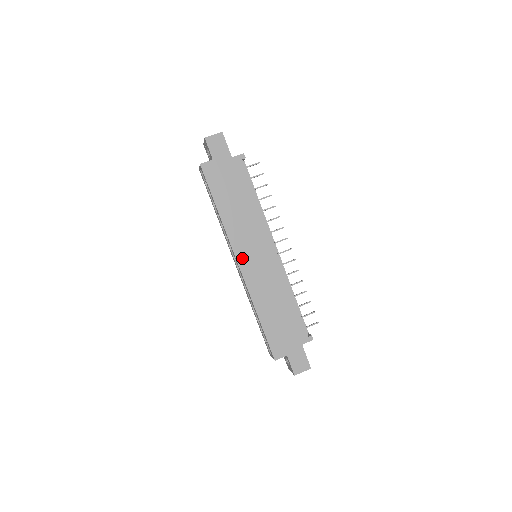
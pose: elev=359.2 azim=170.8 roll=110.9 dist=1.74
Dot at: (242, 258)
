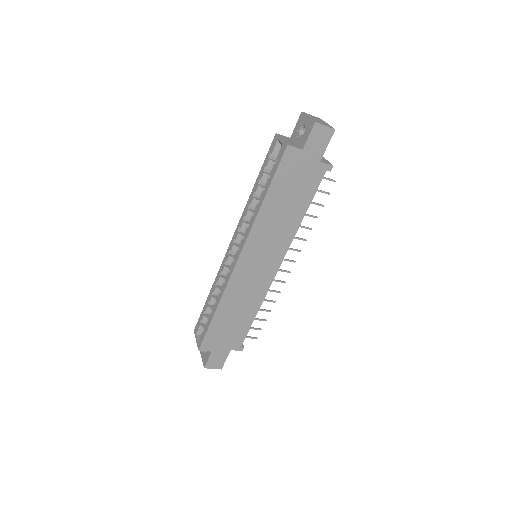
Dot at: (246, 257)
